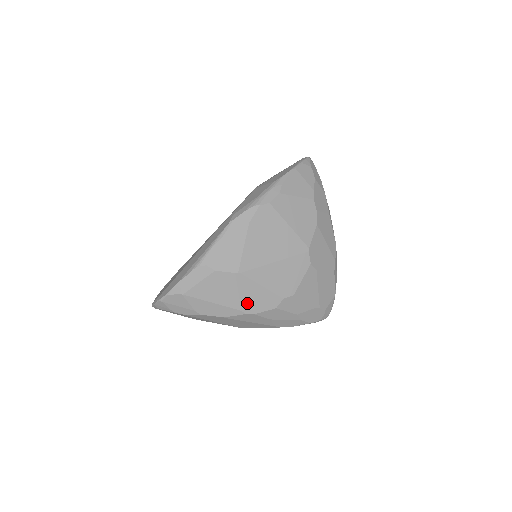
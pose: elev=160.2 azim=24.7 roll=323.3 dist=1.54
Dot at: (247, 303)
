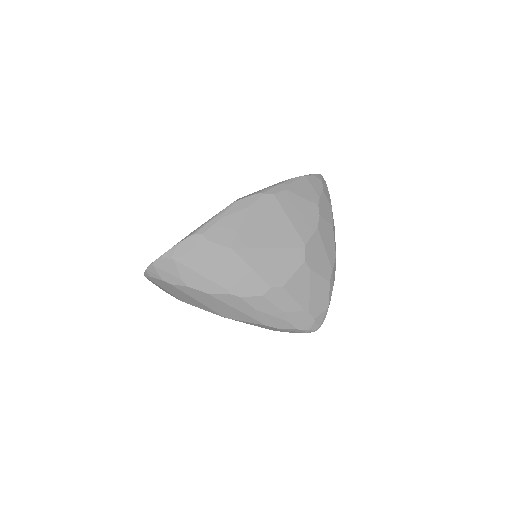
Dot at: (234, 283)
